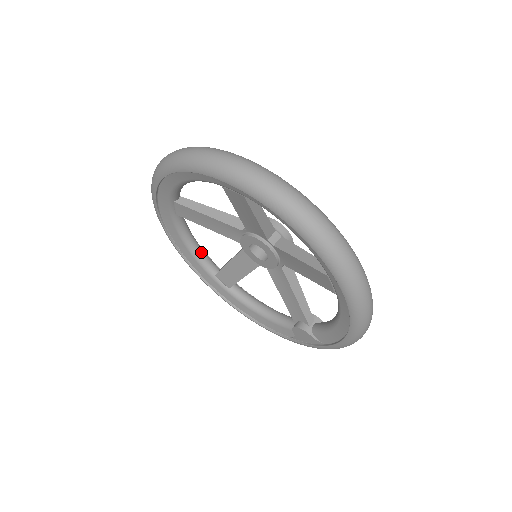
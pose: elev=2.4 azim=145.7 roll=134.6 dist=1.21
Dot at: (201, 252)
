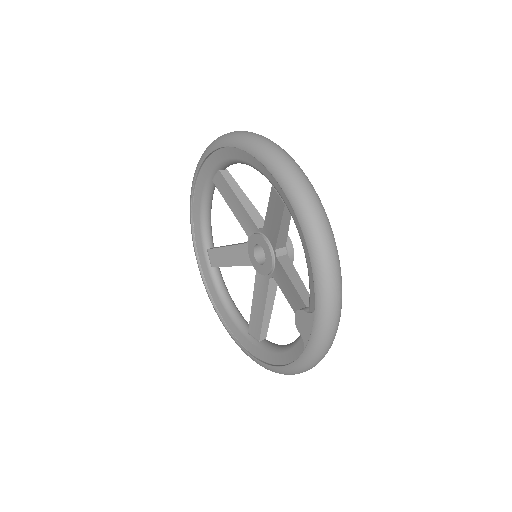
Dot at: (238, 314)
